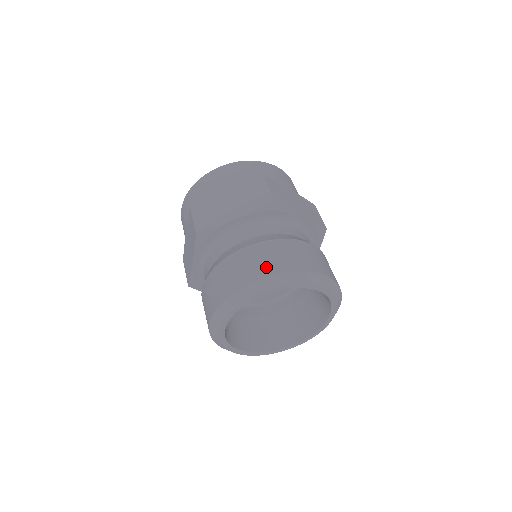
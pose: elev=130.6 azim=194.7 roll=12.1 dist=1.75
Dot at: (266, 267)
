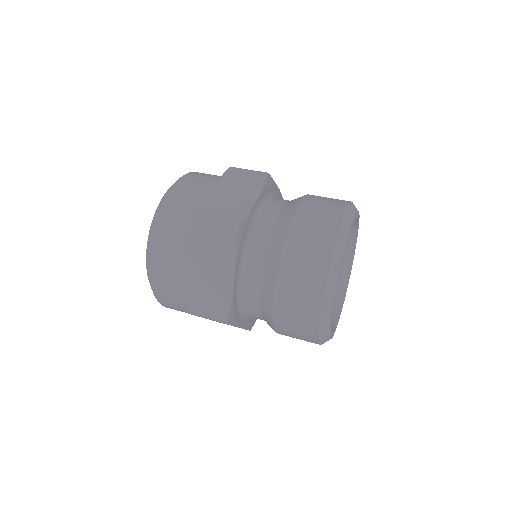
Dot at: (312, 283)
